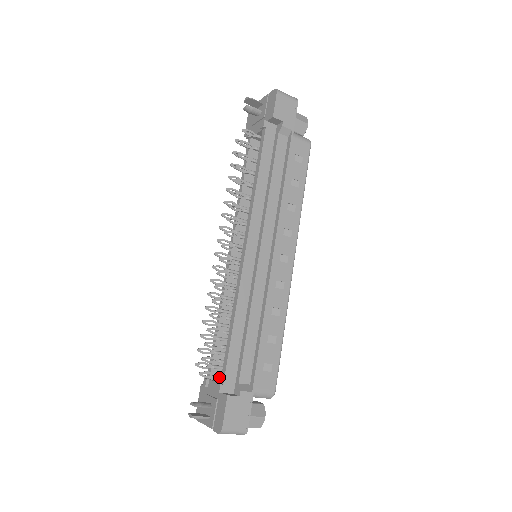
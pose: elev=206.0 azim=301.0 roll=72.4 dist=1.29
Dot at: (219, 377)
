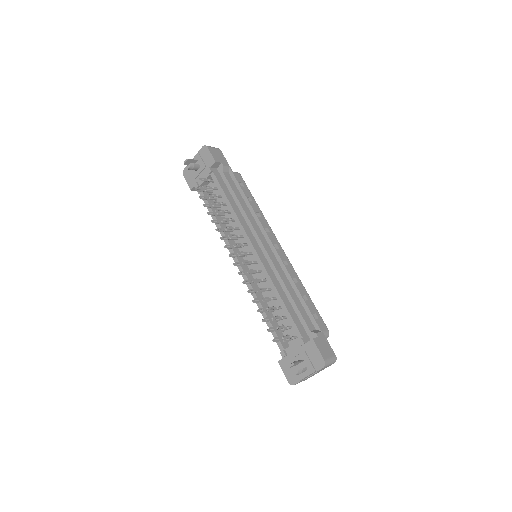
Dot at: (294, 338)
